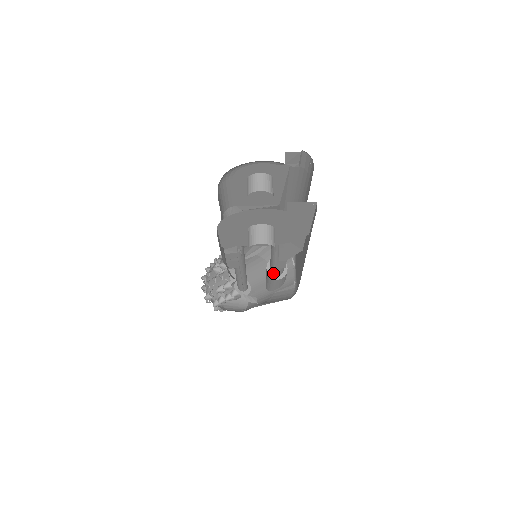
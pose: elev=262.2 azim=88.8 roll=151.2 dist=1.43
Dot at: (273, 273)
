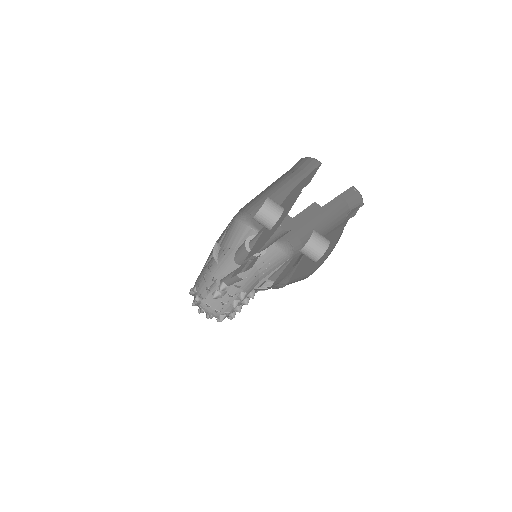
Dot at: (260, 252)
